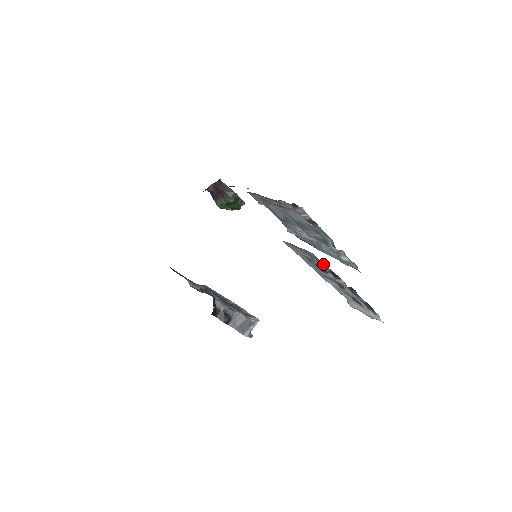
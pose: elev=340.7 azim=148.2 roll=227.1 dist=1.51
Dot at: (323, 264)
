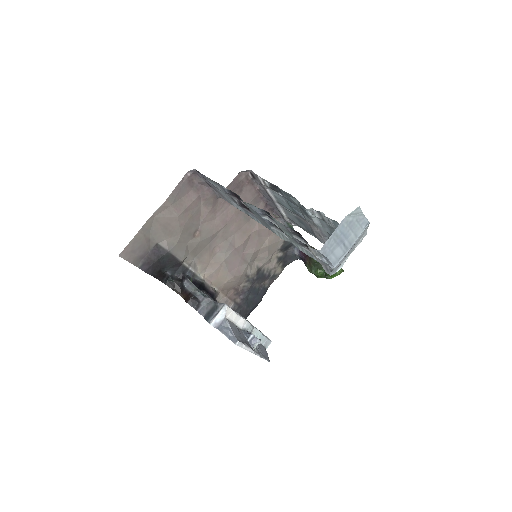
Dot at: (214, 182)
